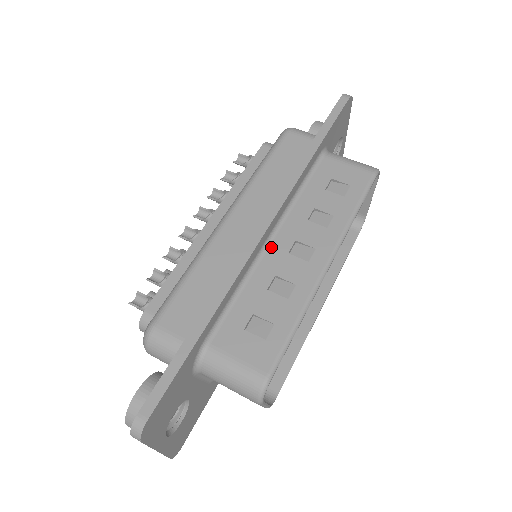
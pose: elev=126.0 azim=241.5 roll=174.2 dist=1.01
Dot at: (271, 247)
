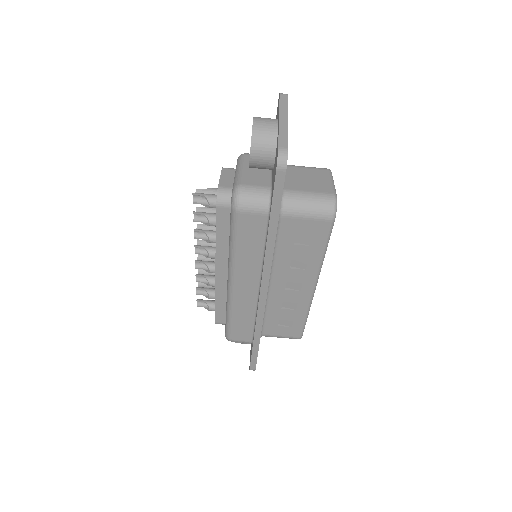
Dot at: (272, 289)
